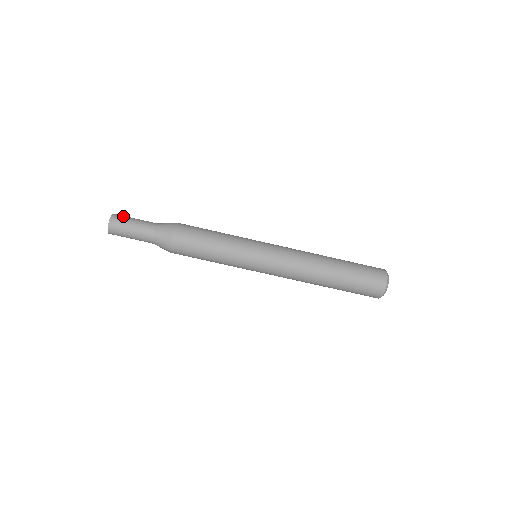
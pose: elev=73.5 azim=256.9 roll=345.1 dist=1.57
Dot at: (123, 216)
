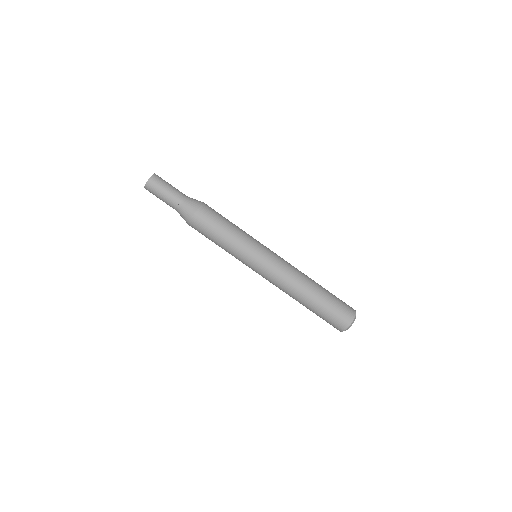
Dot at: (161, 179)
